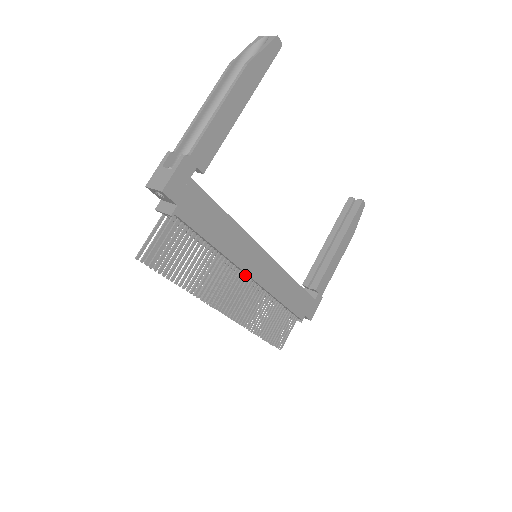
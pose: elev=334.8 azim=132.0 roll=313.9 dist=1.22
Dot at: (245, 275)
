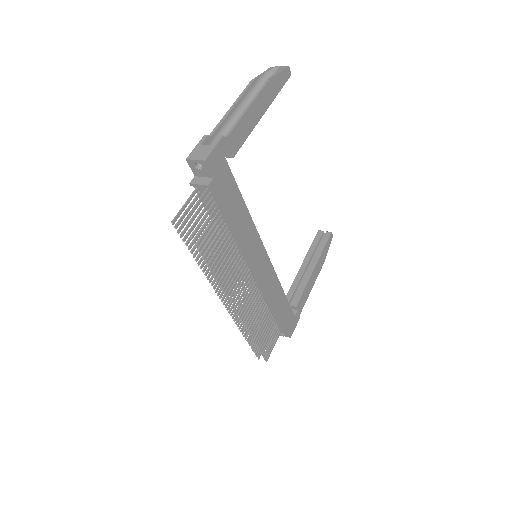
Dot at: (249, 270)
